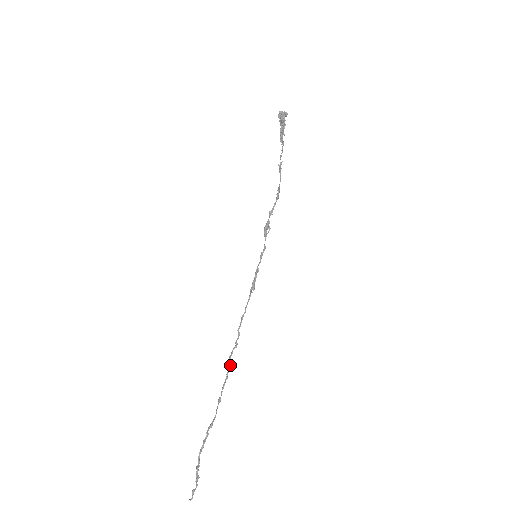
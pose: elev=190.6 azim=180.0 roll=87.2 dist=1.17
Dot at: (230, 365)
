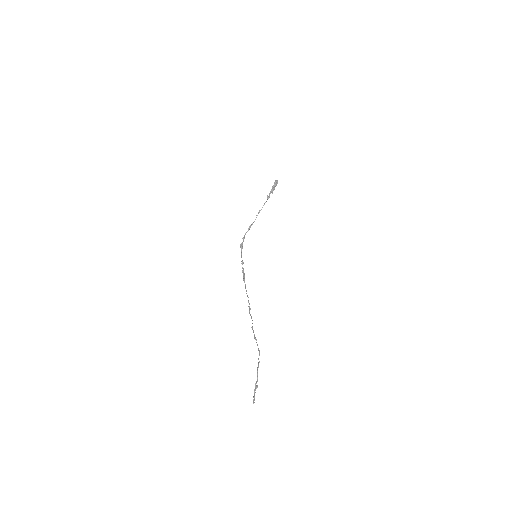
Dot at: occluded
